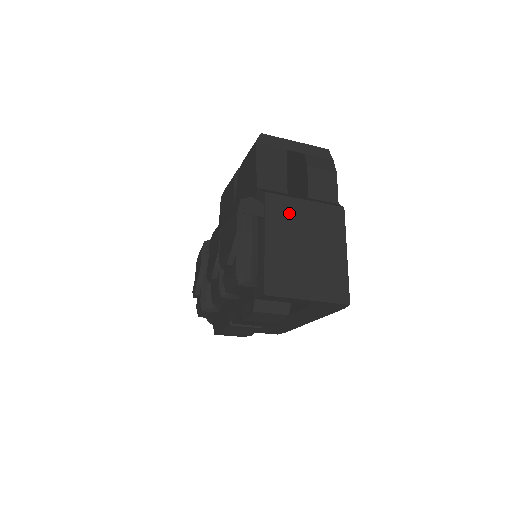
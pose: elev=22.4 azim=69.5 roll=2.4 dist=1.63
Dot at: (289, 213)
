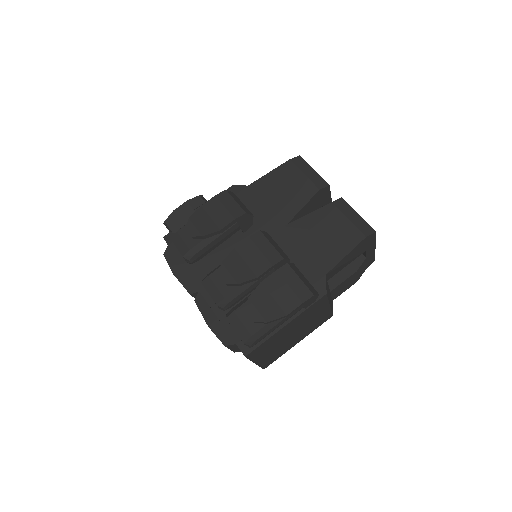
Dot at: (315, 311)
